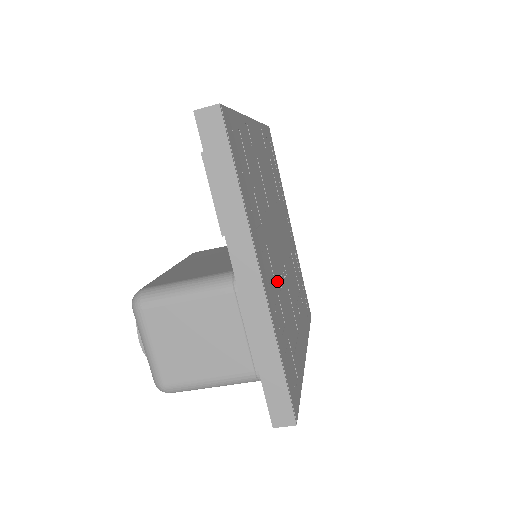
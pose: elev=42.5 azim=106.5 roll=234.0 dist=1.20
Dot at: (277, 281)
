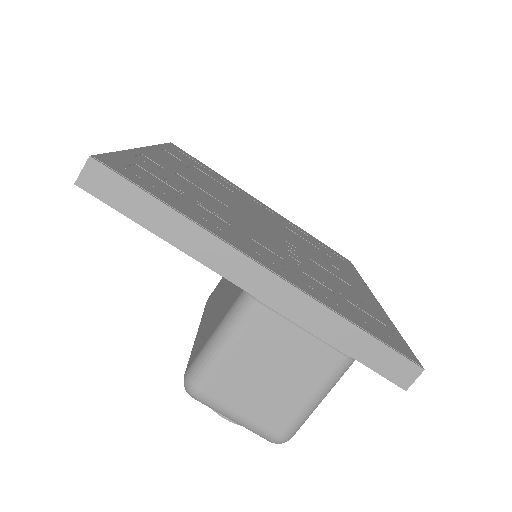
Dot at: (291, 261)
